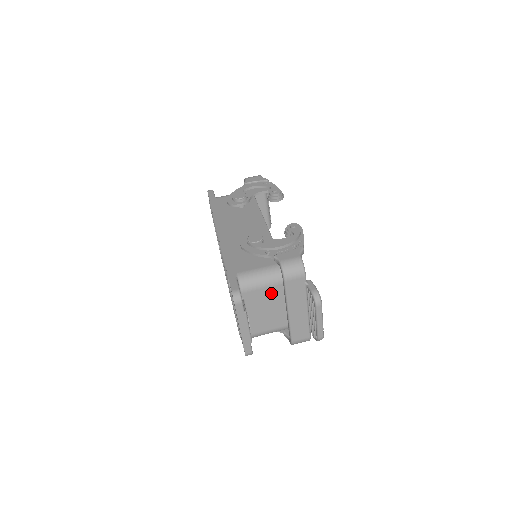
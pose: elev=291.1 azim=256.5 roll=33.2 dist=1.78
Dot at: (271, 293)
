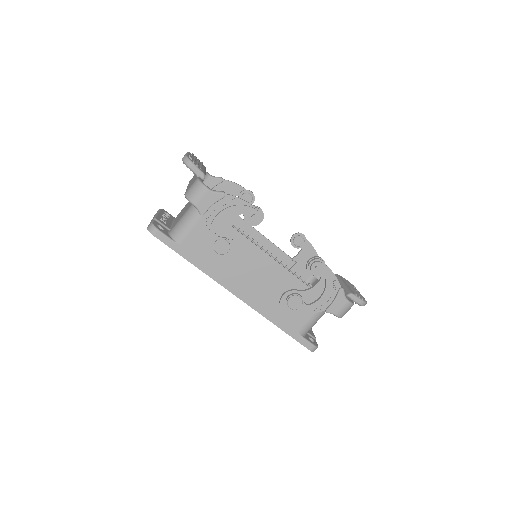
Dot at: occluded
